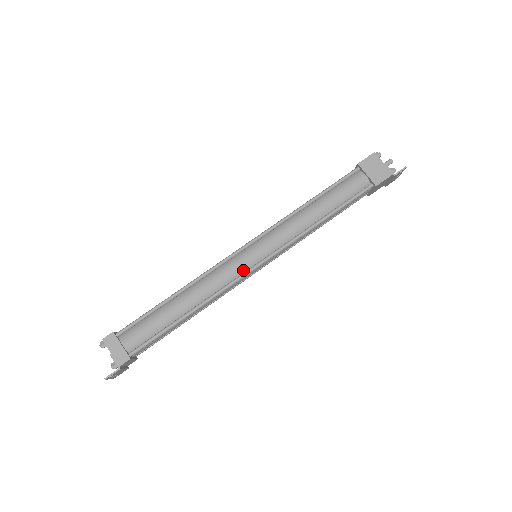
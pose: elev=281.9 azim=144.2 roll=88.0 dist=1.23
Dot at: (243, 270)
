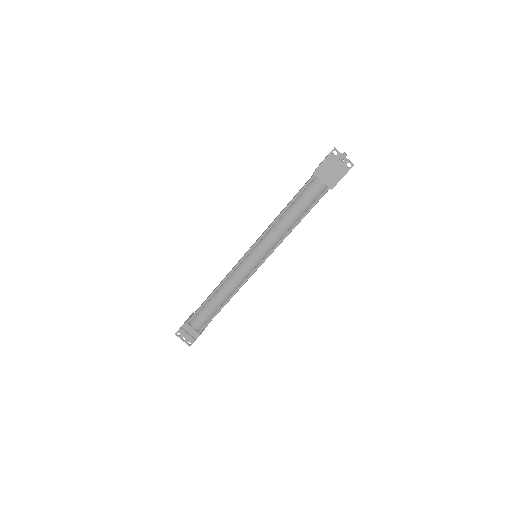
Dot at: (240, 262)
